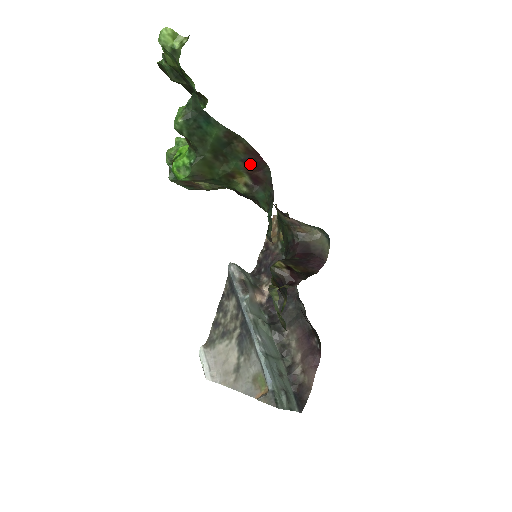
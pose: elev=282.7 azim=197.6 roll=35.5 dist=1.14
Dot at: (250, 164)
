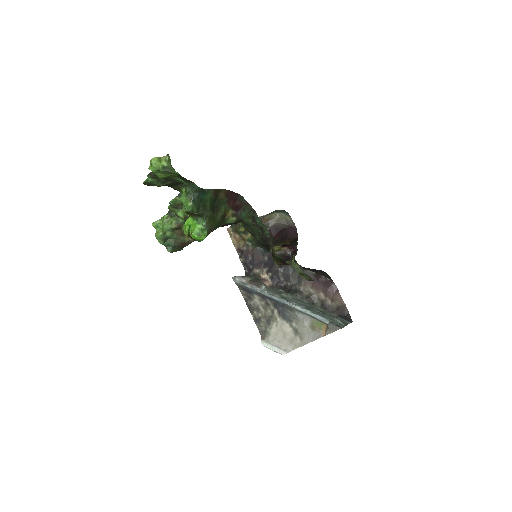
Dot at: (230, 201)
